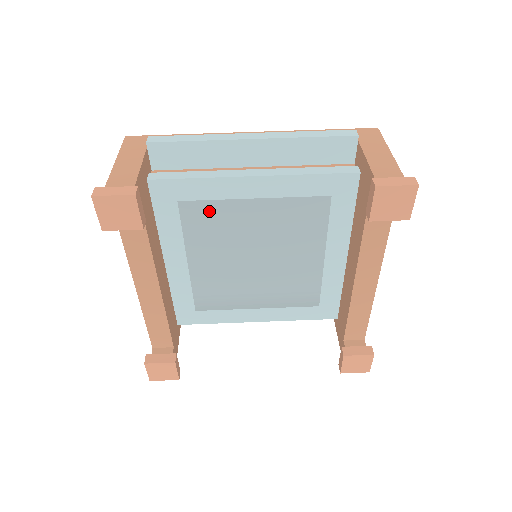
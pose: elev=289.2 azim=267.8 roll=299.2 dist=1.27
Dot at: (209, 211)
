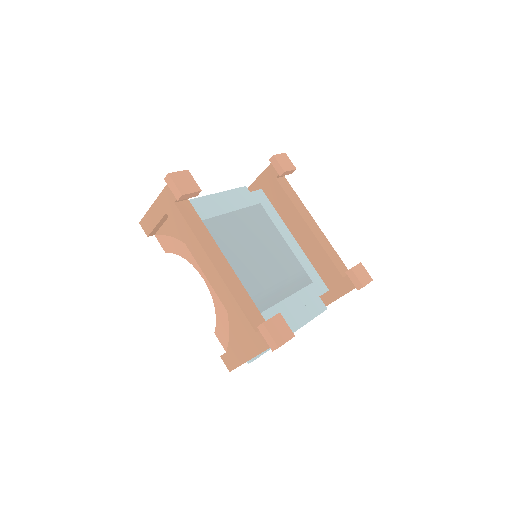
Dot at: (215, 225)
